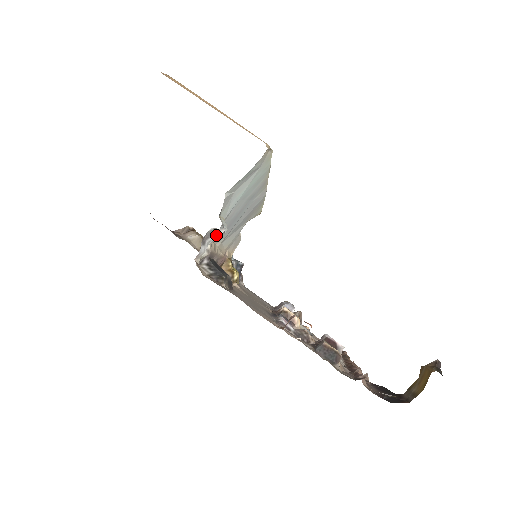
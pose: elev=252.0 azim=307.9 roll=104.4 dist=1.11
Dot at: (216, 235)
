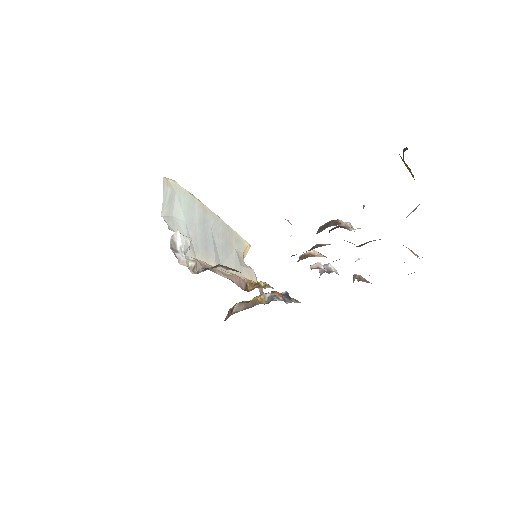
Dot at: (178, 240)
